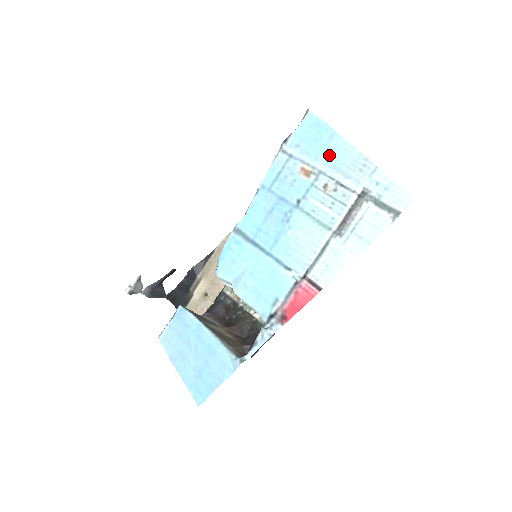
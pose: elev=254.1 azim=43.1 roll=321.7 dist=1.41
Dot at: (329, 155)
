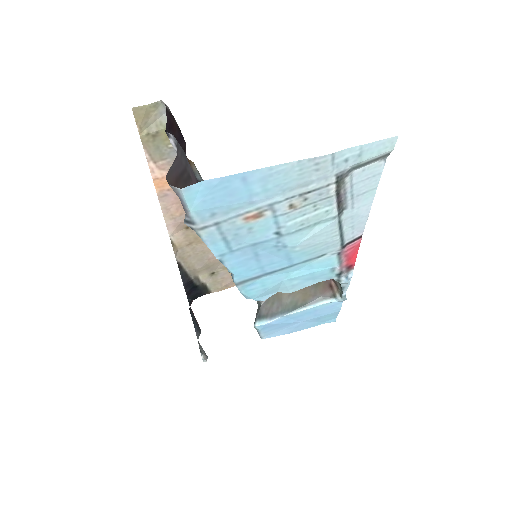
Dot at: (263, 191)
